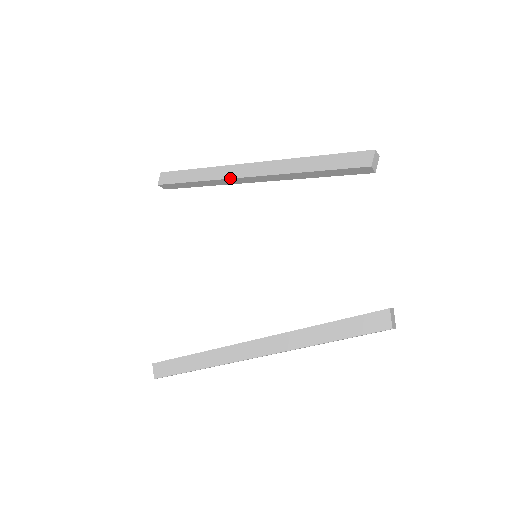
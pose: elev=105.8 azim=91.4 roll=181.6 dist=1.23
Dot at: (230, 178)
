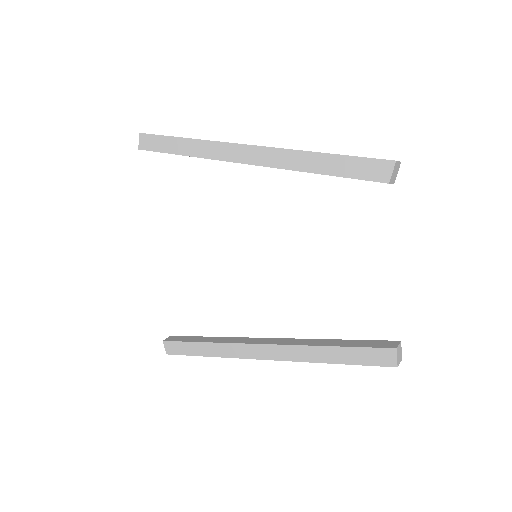
Dot at: (220, 160)
